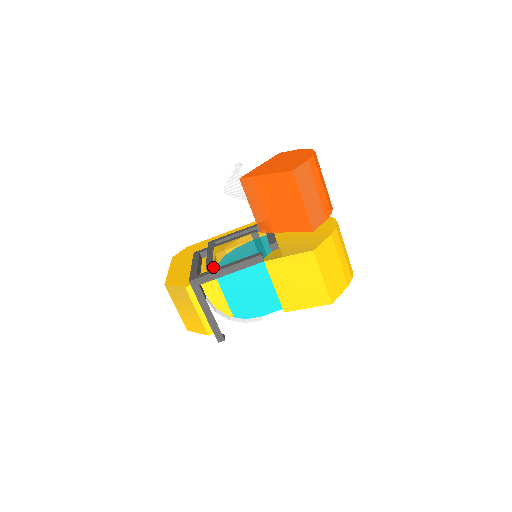
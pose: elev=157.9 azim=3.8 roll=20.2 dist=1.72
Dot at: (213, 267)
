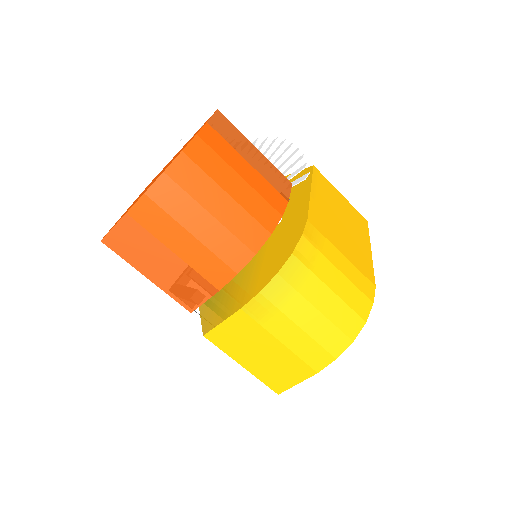
Dot at: occluded
